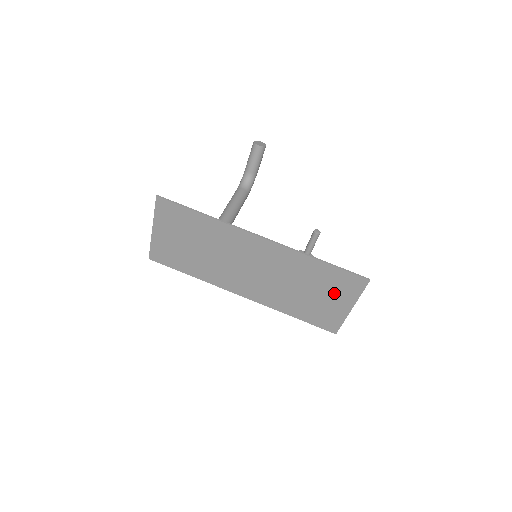
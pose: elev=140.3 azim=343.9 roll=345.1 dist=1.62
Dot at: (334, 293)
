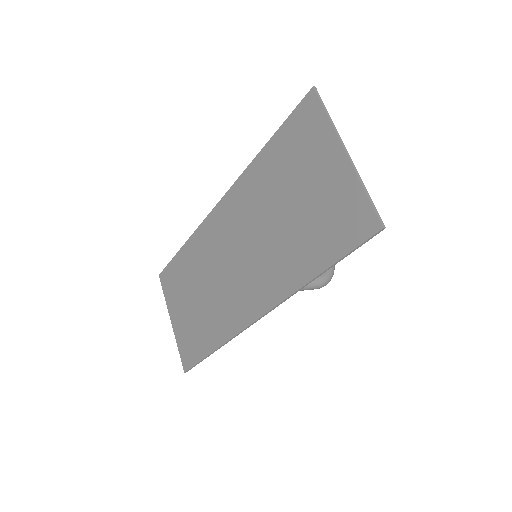
Dot at: (308, 164)
